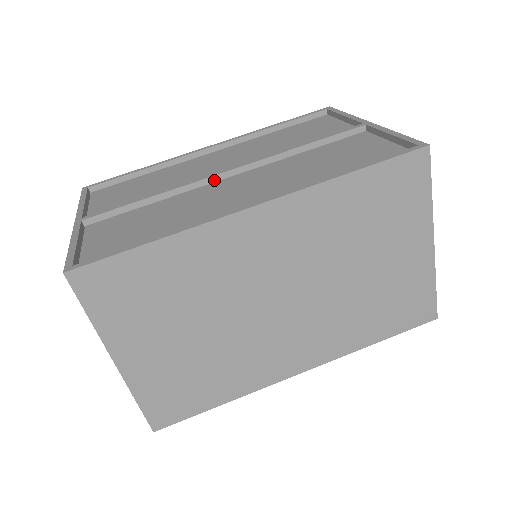
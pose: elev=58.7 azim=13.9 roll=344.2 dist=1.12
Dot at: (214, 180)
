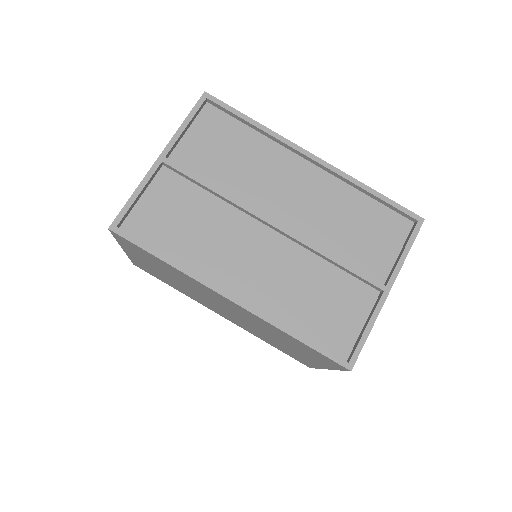
Dot at: (260, 220)
